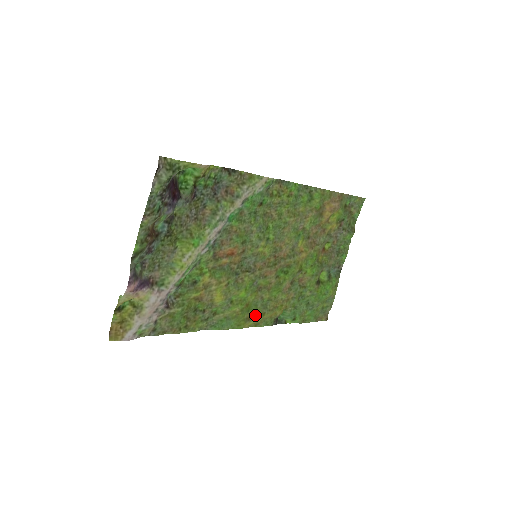
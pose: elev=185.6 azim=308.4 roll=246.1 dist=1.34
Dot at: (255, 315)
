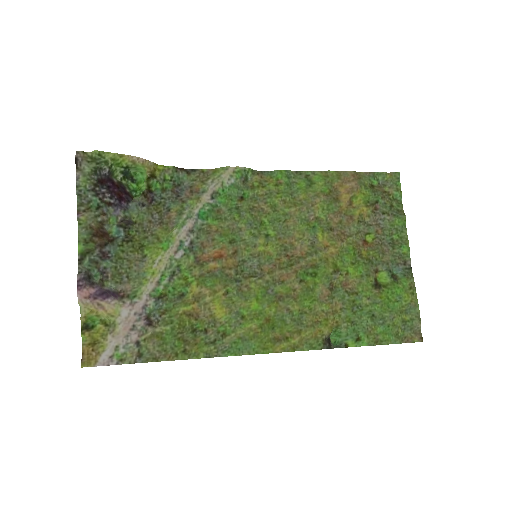
Dot at: (287, 334)
